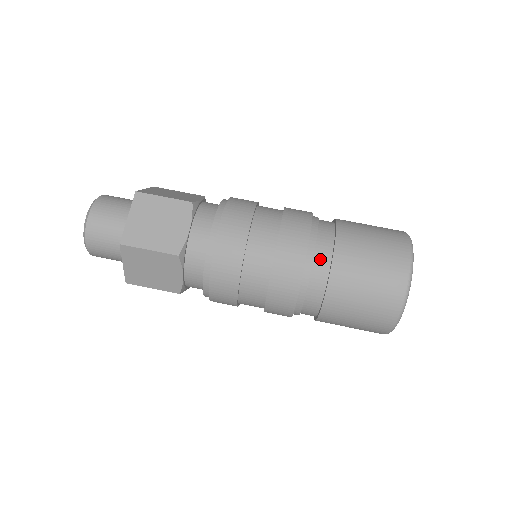
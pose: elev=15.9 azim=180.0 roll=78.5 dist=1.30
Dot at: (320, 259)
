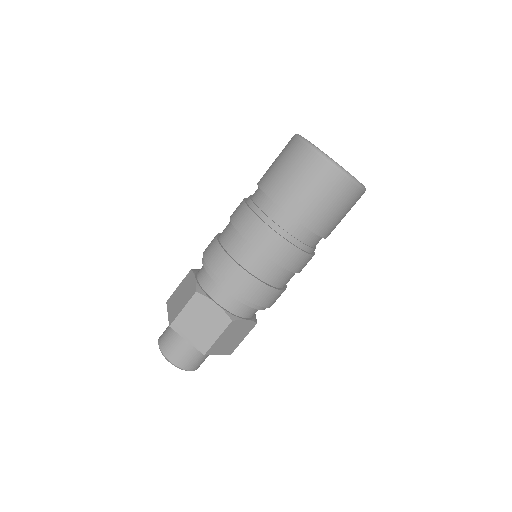
Dot at: (257, 198)
